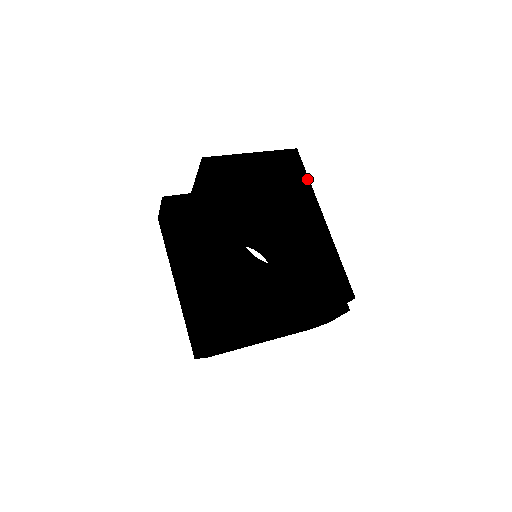
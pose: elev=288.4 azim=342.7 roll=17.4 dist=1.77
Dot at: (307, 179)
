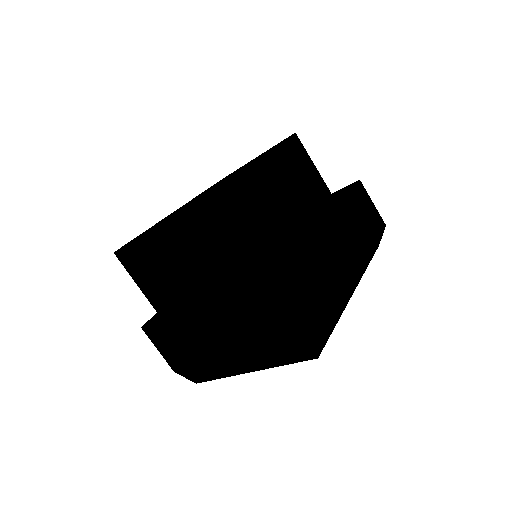
Dot at: (277, 145)
